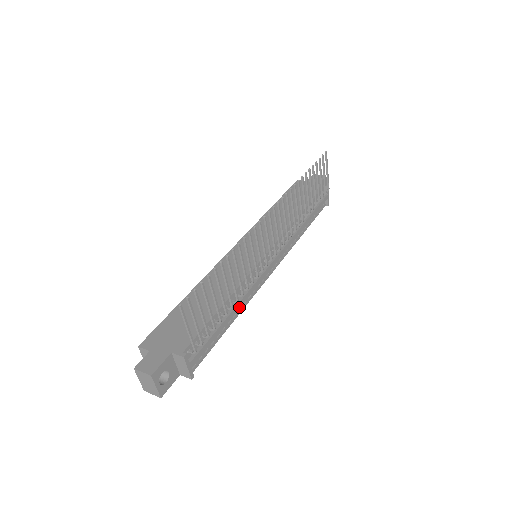
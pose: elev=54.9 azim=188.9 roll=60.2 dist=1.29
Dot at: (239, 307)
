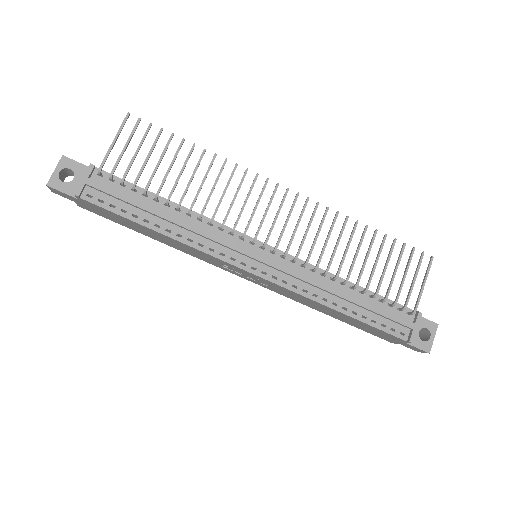
Dot at: (179, 224)
